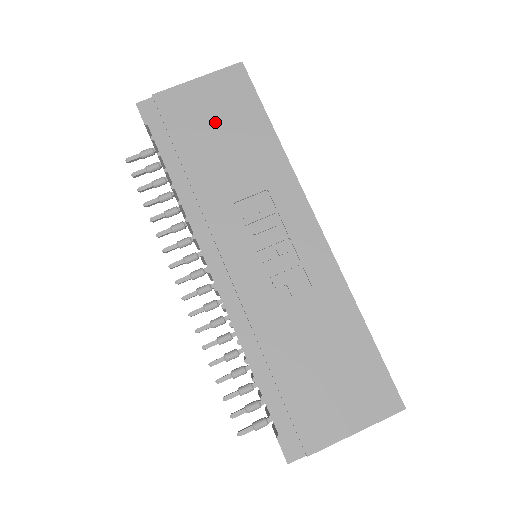
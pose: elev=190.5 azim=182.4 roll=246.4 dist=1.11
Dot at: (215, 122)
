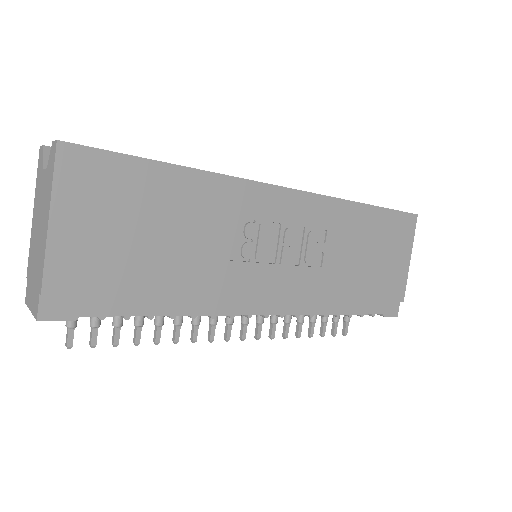
Dot at: (128, 230)
